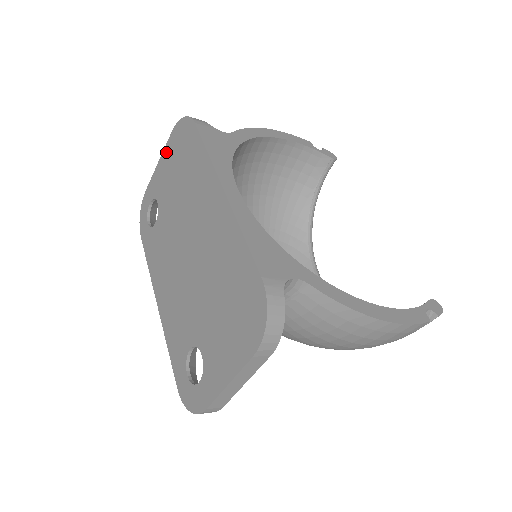
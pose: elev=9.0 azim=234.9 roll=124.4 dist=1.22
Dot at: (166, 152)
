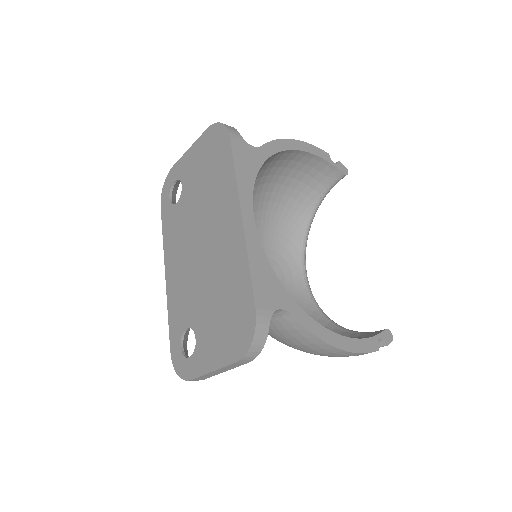
Dot at: (198, 144)
